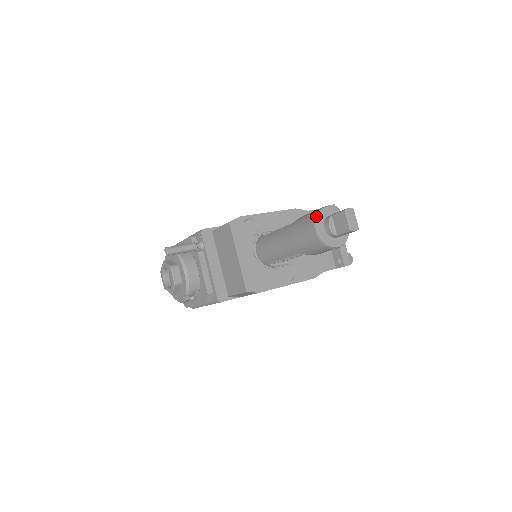
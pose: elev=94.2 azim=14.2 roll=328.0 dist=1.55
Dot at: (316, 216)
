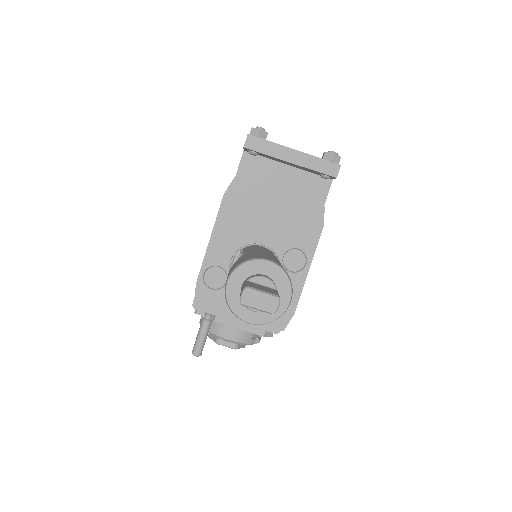
Dot at: occluded
